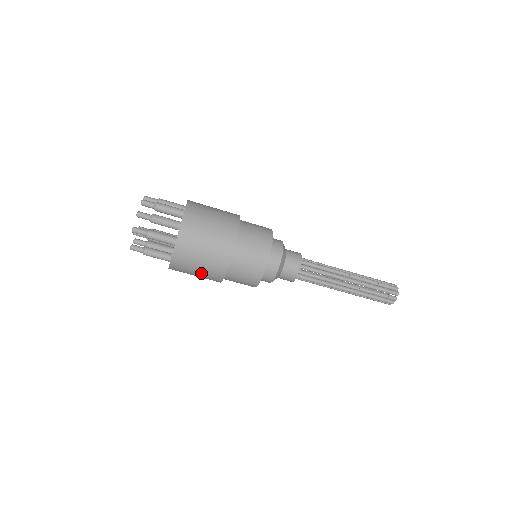
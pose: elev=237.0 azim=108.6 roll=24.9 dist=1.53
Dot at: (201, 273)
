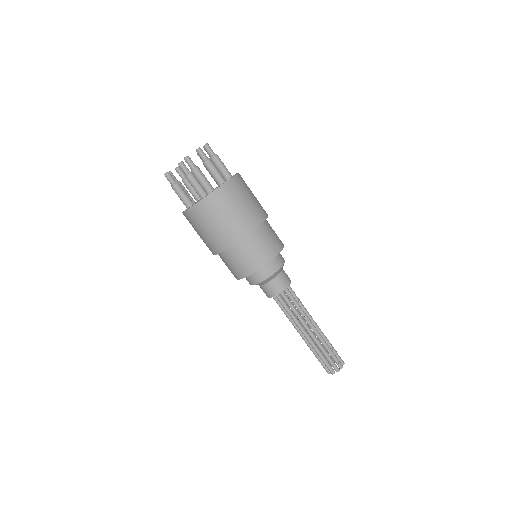
Dot at: (211, 233)
